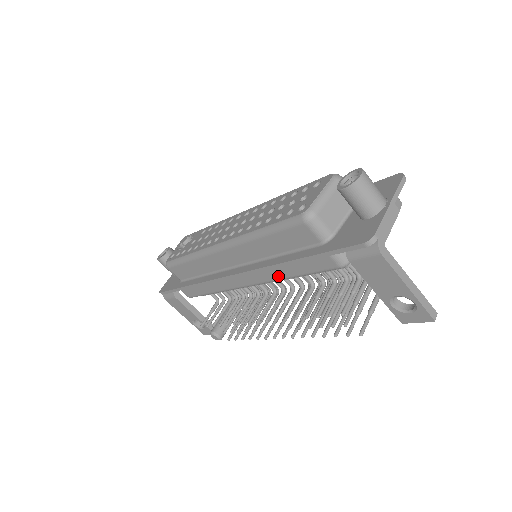
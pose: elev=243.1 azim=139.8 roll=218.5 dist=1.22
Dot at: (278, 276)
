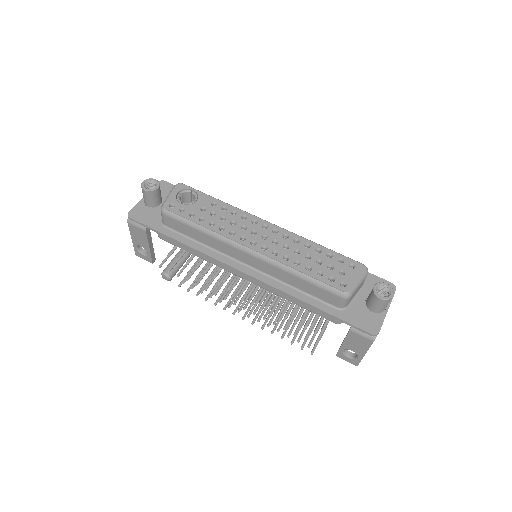
Dot at: (281, 295)
